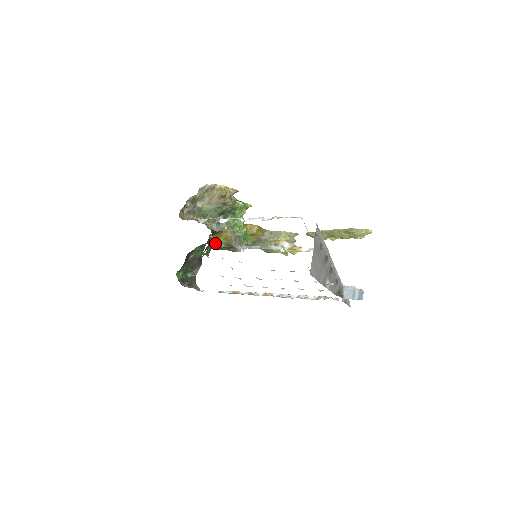
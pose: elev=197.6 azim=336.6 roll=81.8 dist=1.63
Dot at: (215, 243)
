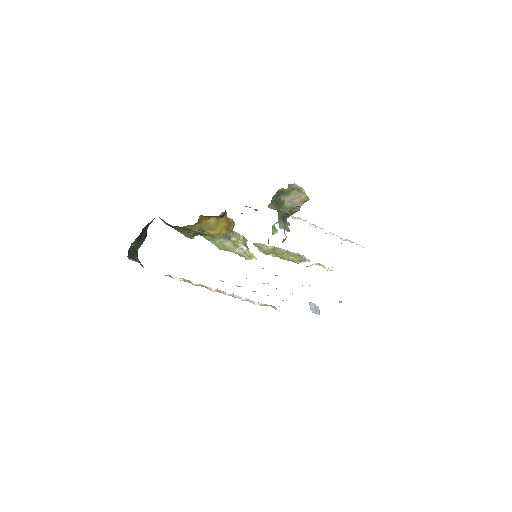
Dot at: (195, 225)
